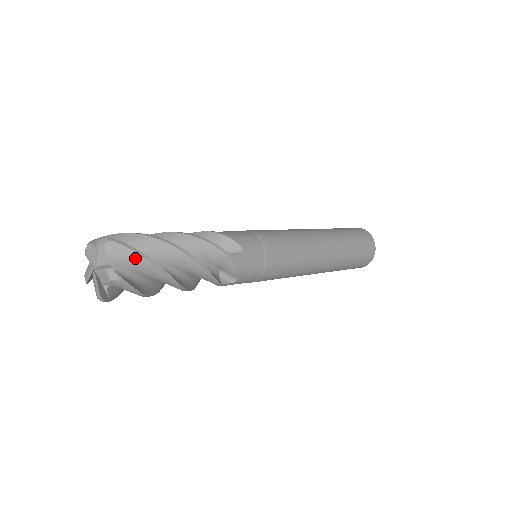
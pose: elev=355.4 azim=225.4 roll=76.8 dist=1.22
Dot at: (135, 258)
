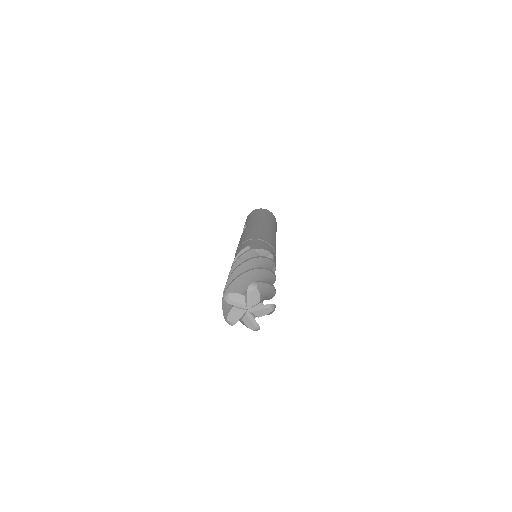
Dot at: (269, 289)
